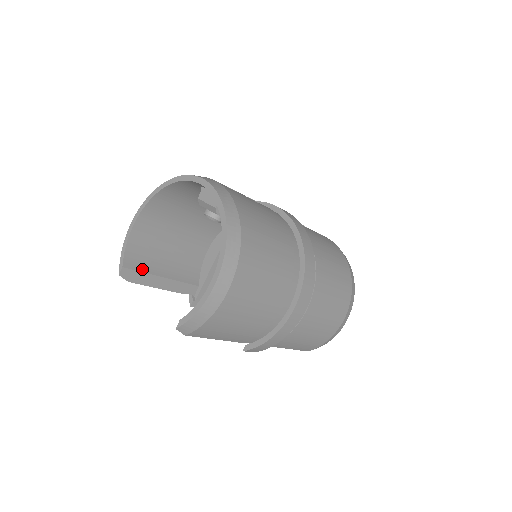
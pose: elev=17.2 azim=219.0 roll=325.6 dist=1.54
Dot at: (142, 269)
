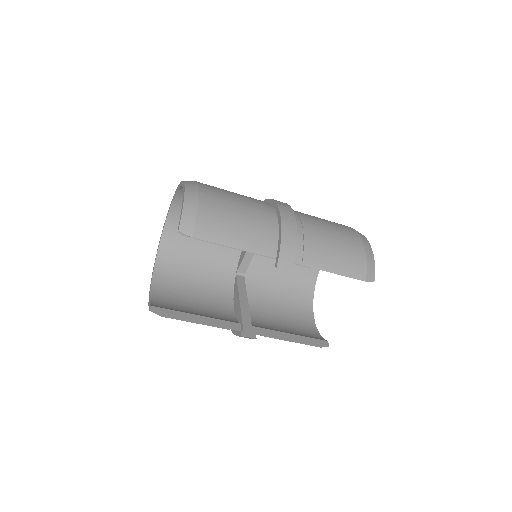
Dot at: (172, 310)
